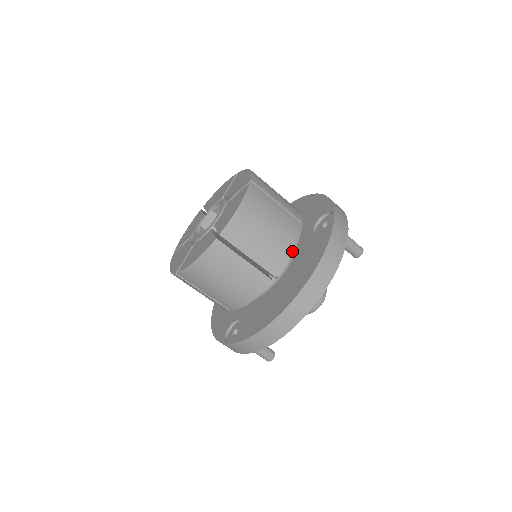
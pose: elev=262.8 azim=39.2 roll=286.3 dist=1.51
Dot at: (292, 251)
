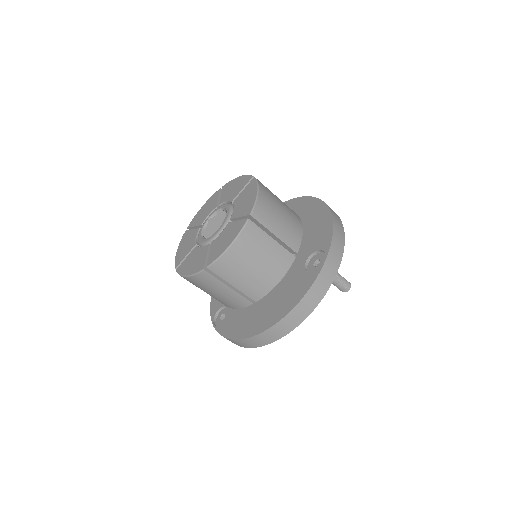
Dot at: (276, 284)
